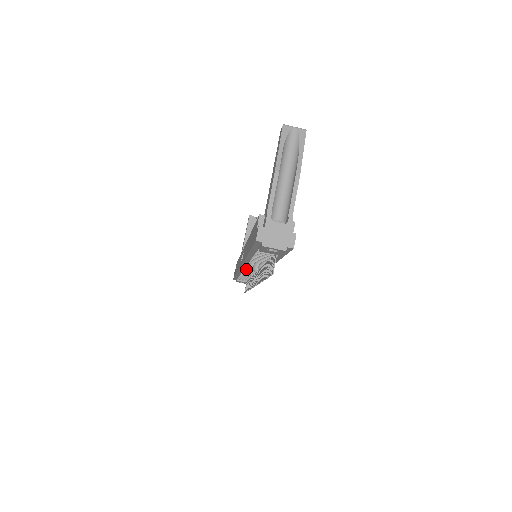
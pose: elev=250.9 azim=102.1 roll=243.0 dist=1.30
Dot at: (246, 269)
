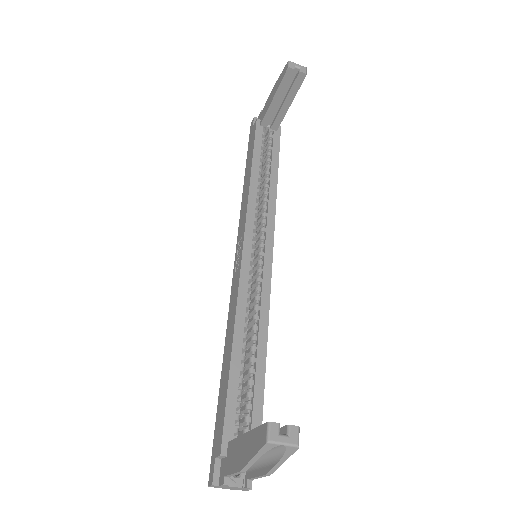
Dot at: occluded
